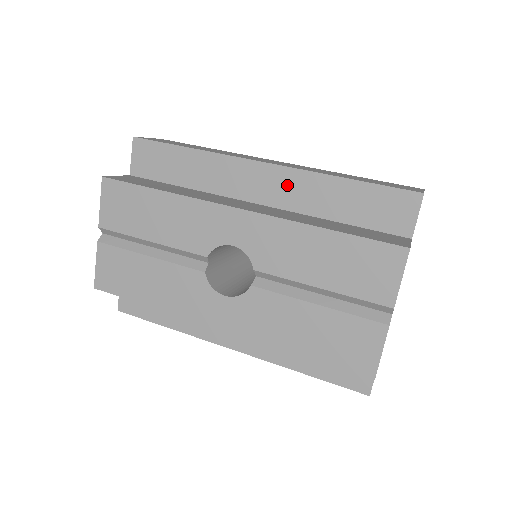
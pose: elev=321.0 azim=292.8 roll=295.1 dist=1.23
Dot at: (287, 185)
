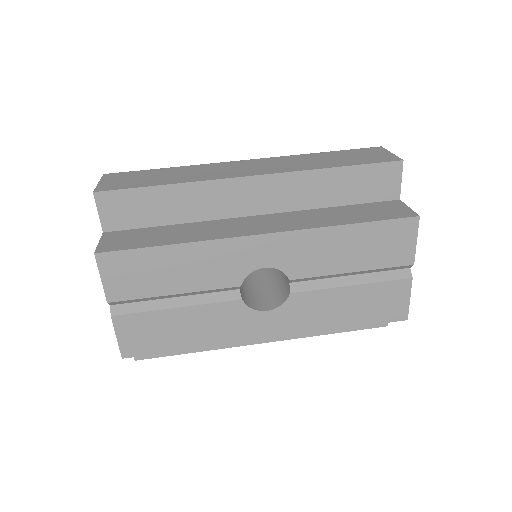
Dot at: (282, 190)
